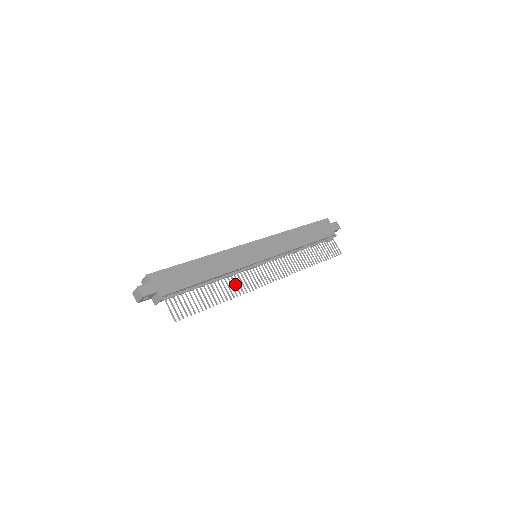
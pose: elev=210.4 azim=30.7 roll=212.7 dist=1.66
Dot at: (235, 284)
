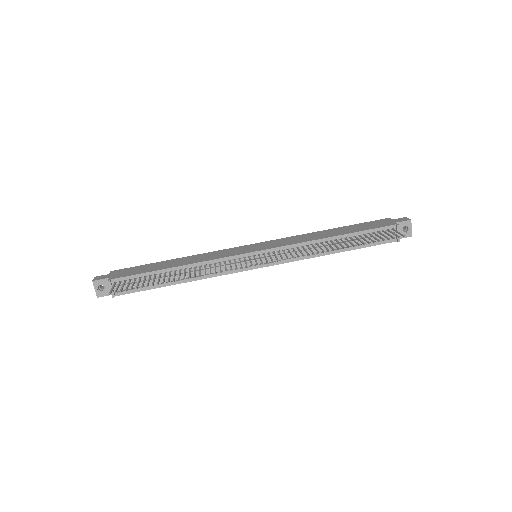
Dot at: (205, 270)
